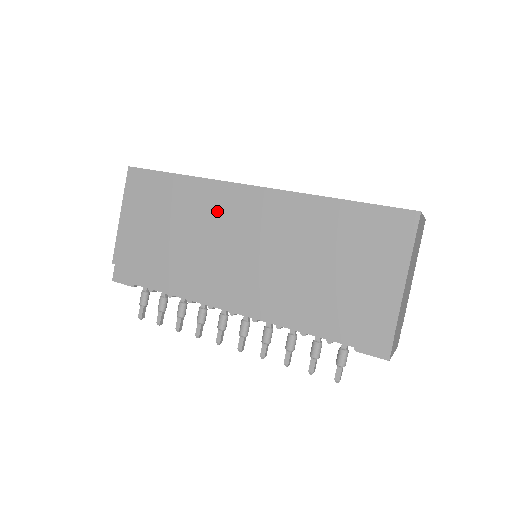
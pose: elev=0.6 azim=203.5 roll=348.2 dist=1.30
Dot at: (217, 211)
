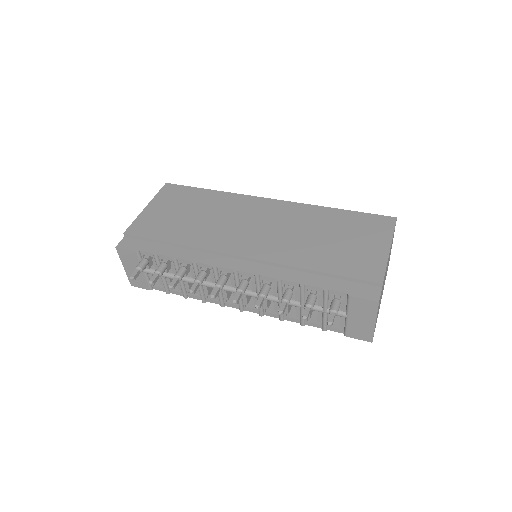
Dot at: (238, 209)
